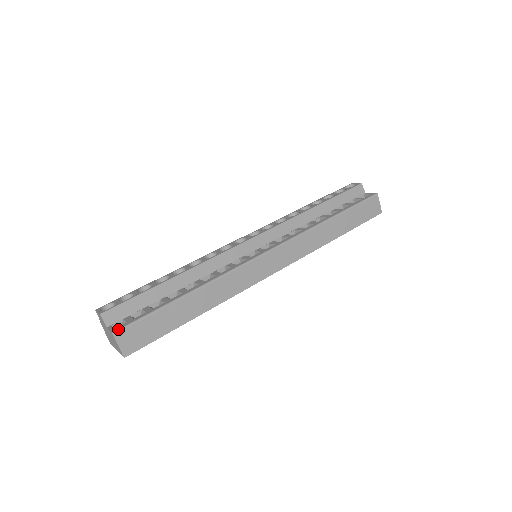
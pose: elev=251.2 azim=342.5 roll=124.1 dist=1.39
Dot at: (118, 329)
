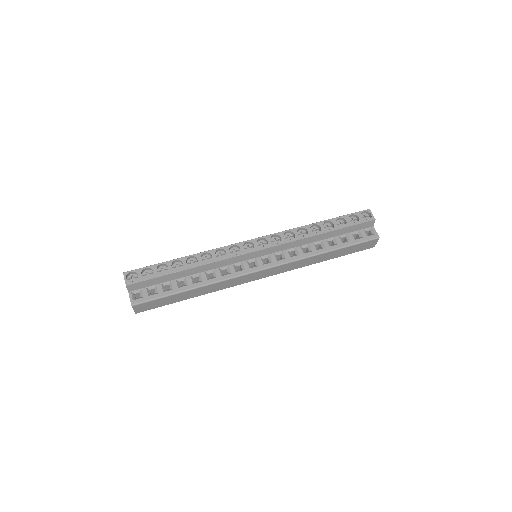
Dot at: (136, 303)
